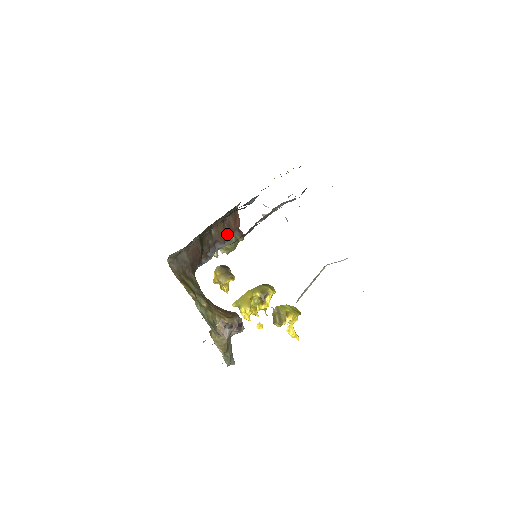
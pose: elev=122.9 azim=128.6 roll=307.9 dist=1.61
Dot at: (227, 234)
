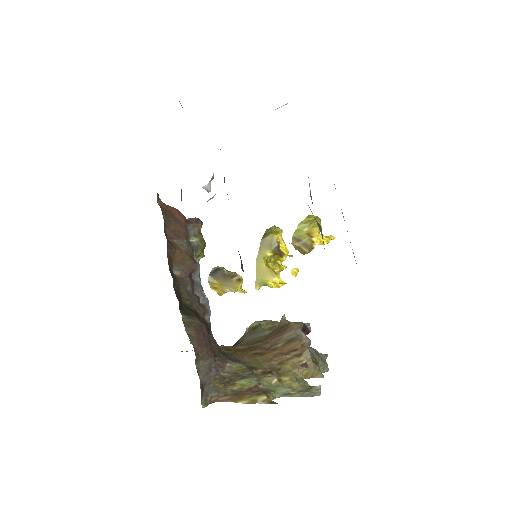
Dot at: (187, 249)
